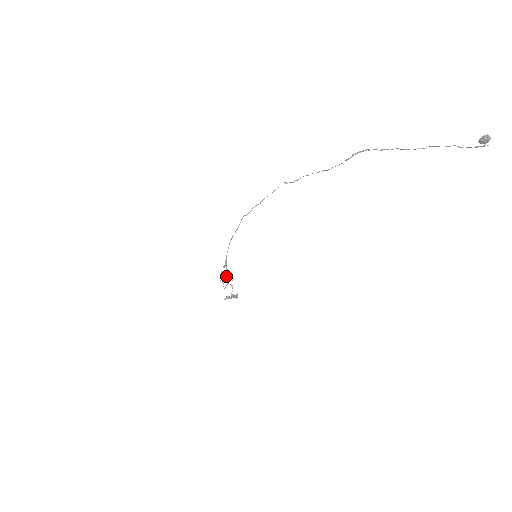
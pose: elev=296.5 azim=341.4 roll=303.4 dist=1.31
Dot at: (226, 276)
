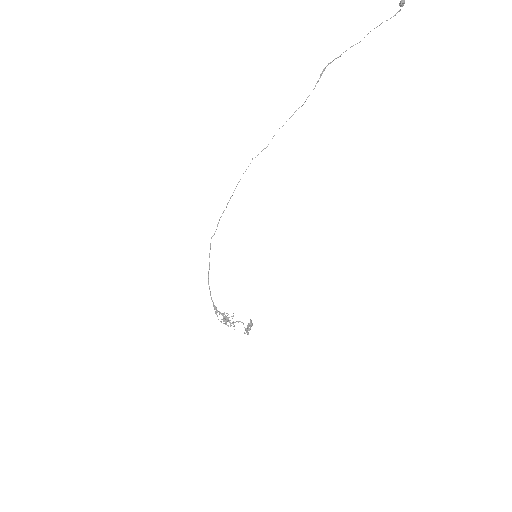
Dot at: (225, 318)
